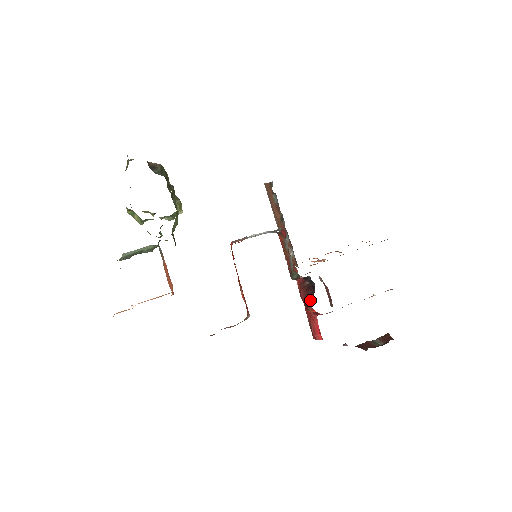
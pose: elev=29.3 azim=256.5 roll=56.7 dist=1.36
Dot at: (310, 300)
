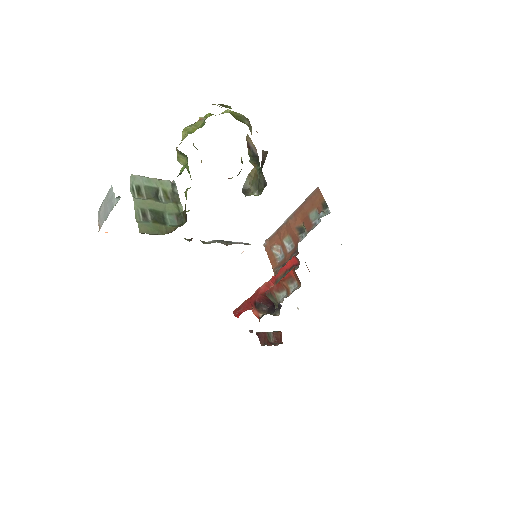
Dot at: (262, 309)
